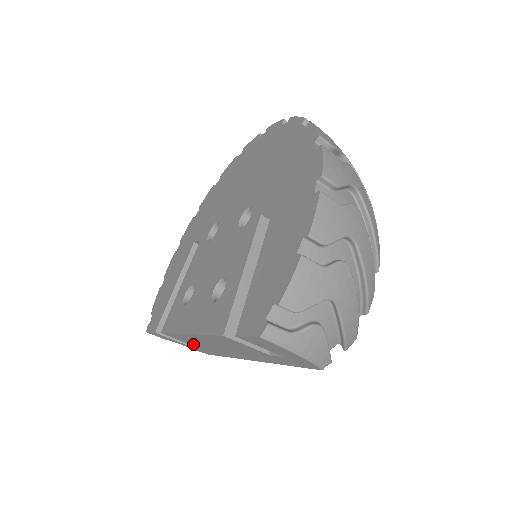
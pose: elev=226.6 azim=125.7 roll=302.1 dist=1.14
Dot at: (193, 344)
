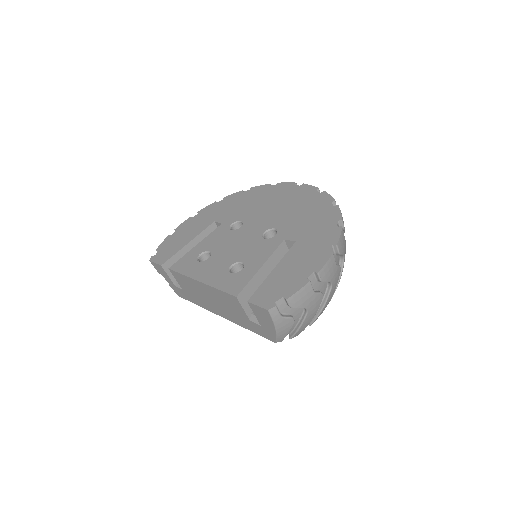
Dot at: (184, 287)
